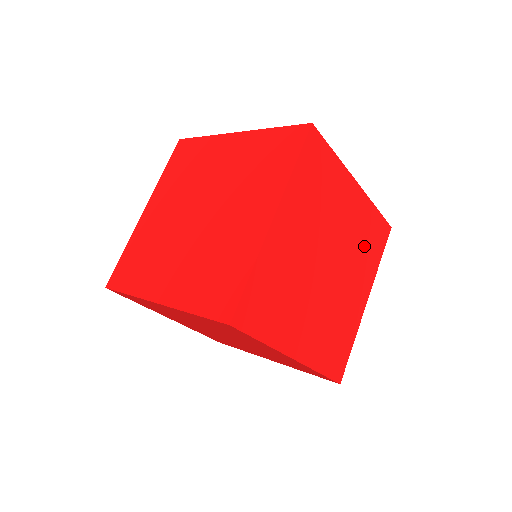
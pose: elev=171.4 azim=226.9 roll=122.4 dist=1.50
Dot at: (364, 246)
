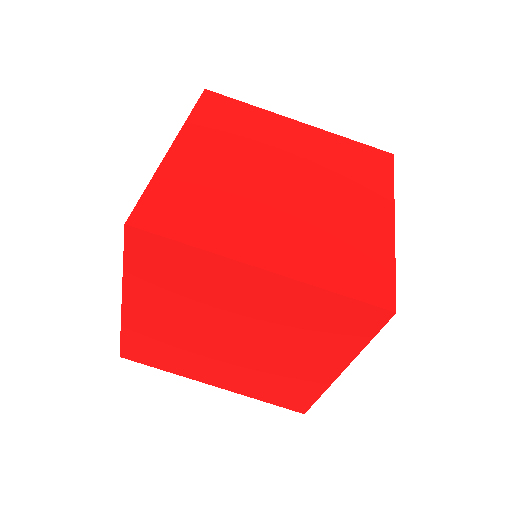
Dot at: (348, 168)
